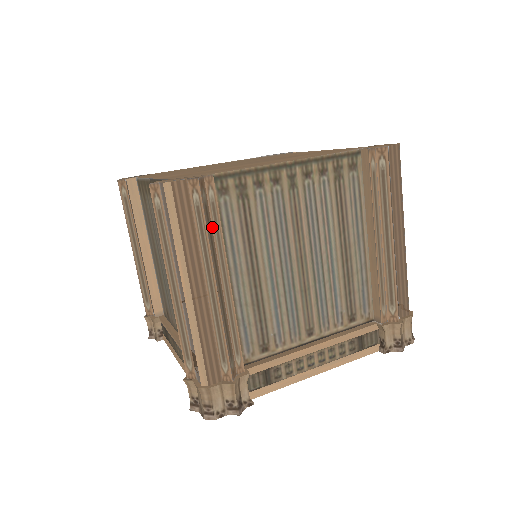
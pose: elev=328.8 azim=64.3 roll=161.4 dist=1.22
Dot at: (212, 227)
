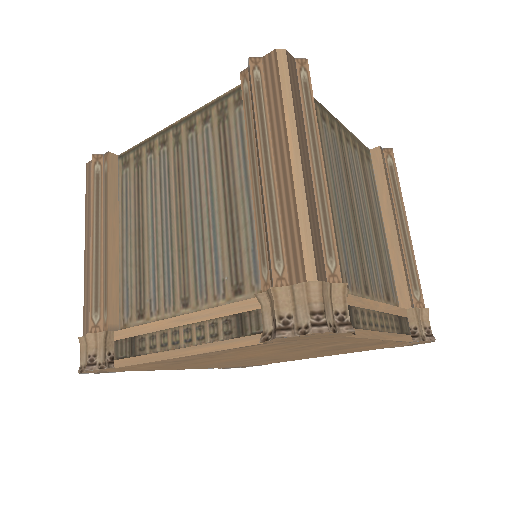
Dot at: occluded
